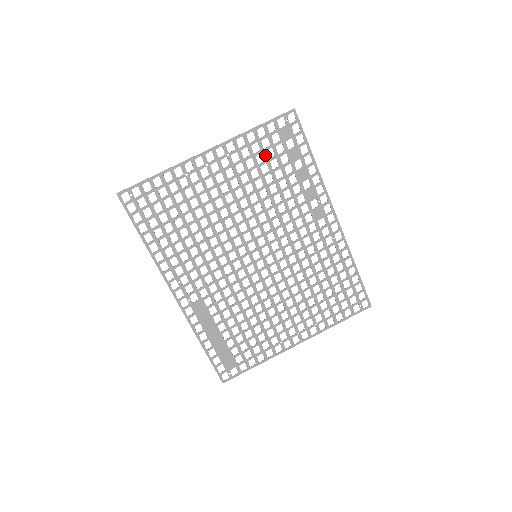
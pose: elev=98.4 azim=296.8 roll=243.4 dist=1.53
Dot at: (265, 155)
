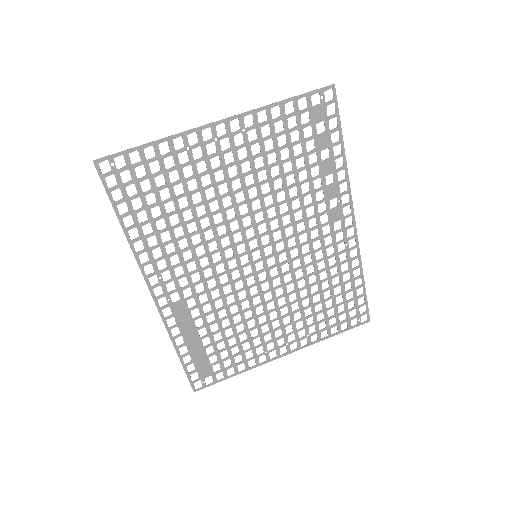
Dot at: (288, 137)
